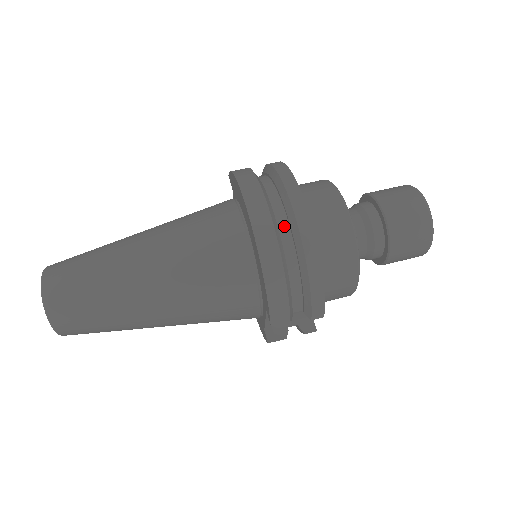
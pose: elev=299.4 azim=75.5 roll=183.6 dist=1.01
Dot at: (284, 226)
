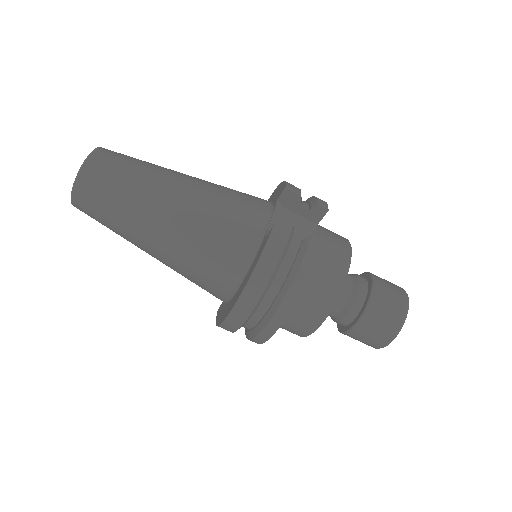
Dot at: (251, 324)
